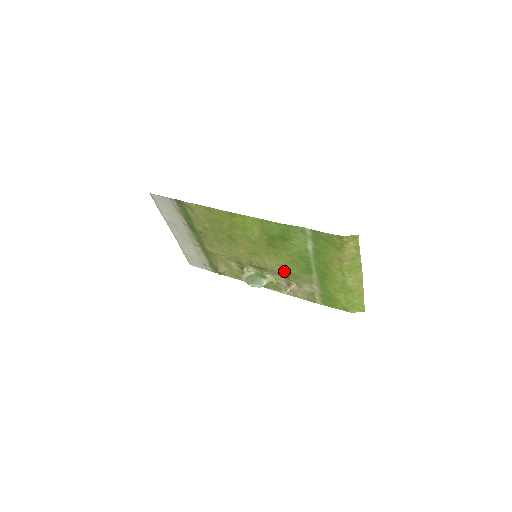
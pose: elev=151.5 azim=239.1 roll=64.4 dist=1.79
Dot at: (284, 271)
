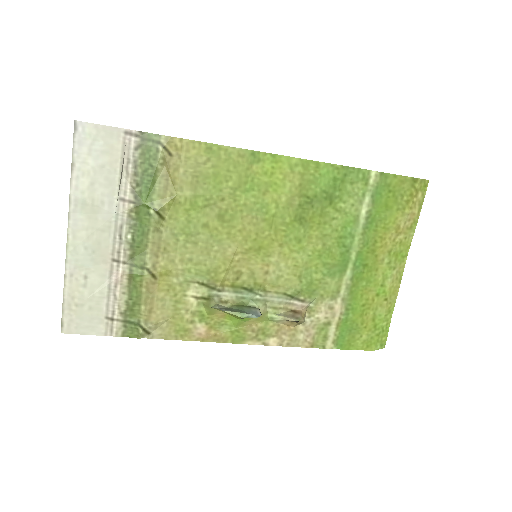
Dot at: (298, 280)
